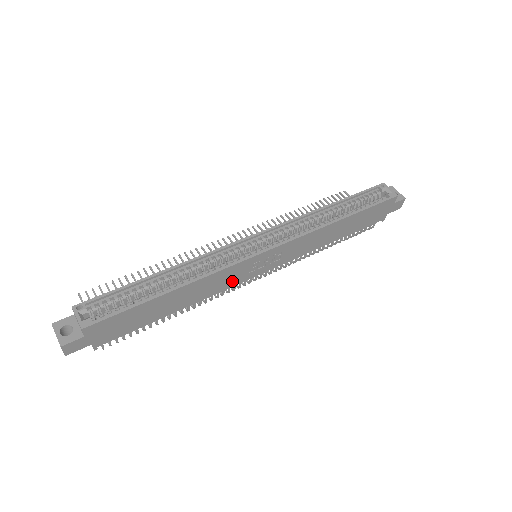
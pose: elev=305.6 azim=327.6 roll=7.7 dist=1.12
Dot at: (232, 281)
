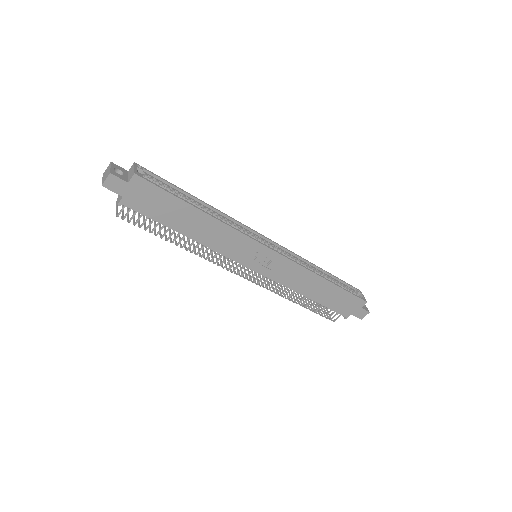
Dot at: (233, 252)
